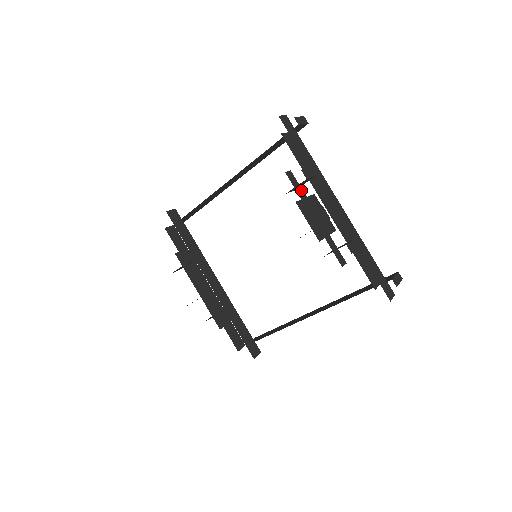
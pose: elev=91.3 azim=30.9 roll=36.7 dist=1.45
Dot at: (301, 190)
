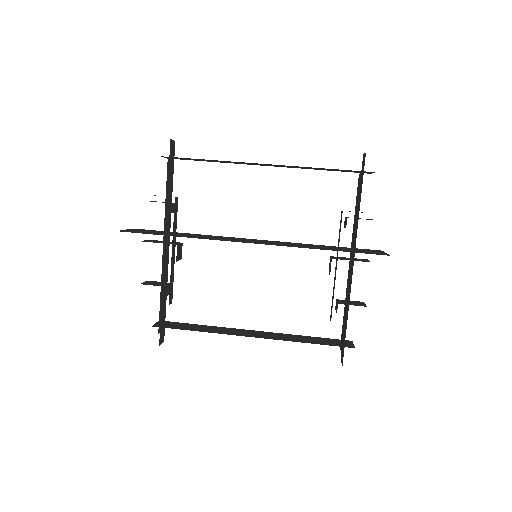
Dot at: occluded
